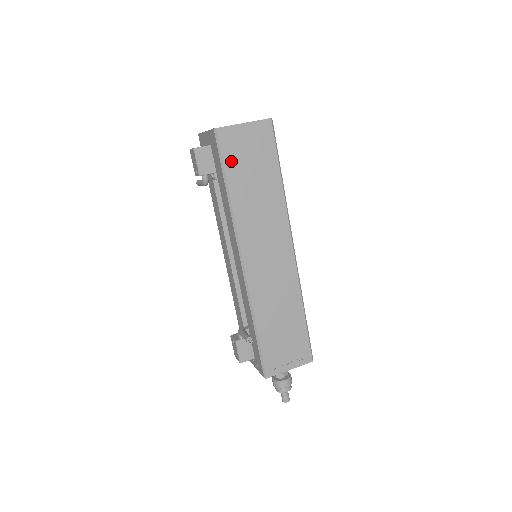
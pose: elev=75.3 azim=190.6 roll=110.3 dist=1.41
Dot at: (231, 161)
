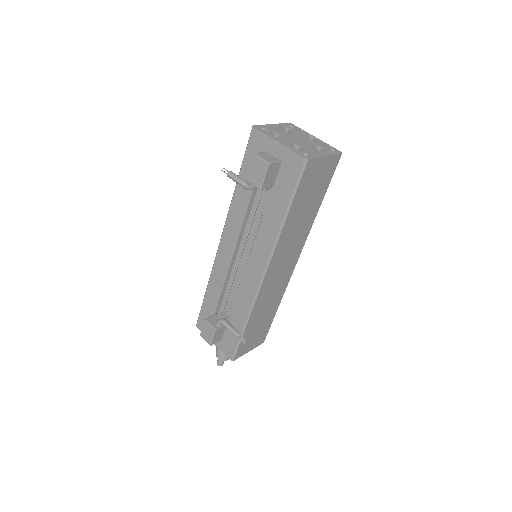
Dot at: (301, 190)
